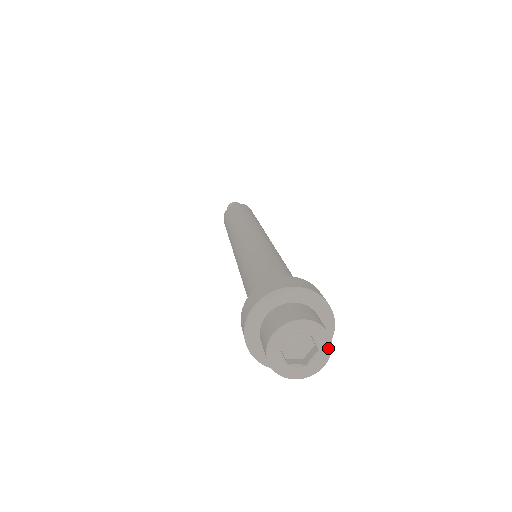
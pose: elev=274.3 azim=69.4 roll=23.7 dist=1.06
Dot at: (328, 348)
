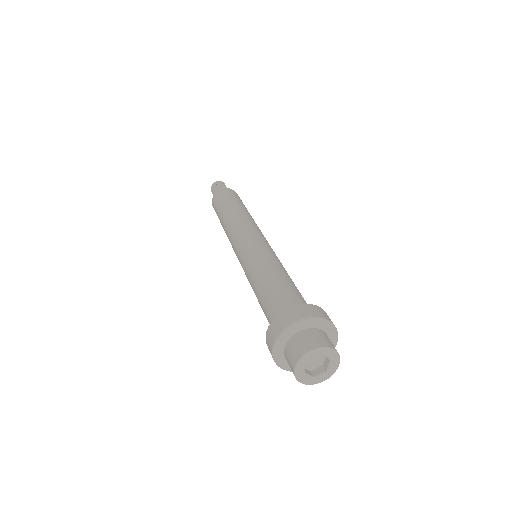
Dot at: (336, 356)
